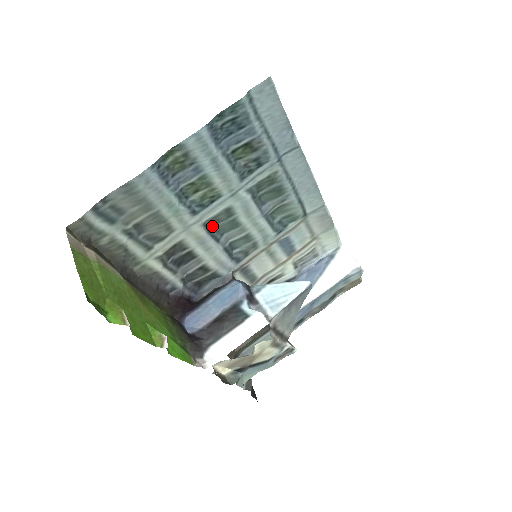
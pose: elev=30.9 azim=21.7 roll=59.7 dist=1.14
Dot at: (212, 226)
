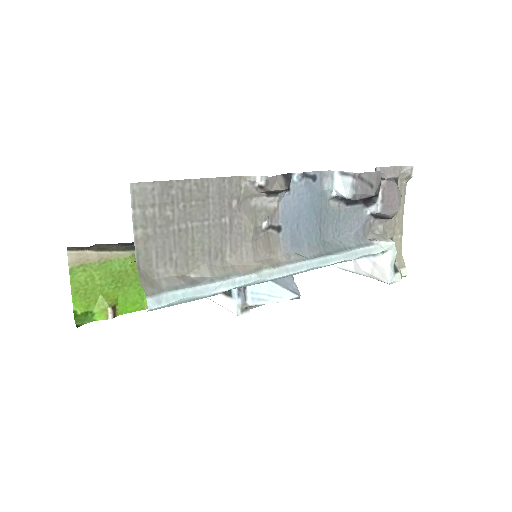
Dot at: occluded
